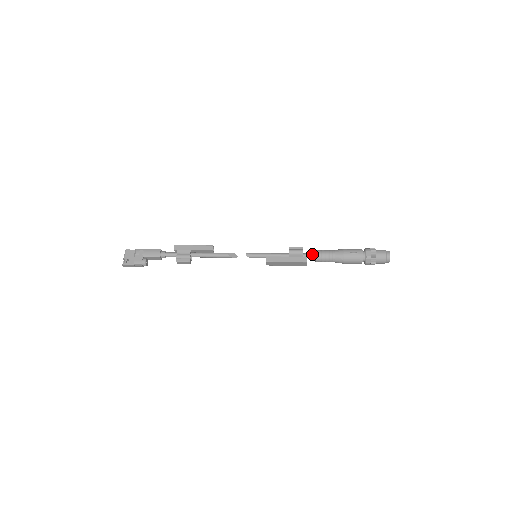
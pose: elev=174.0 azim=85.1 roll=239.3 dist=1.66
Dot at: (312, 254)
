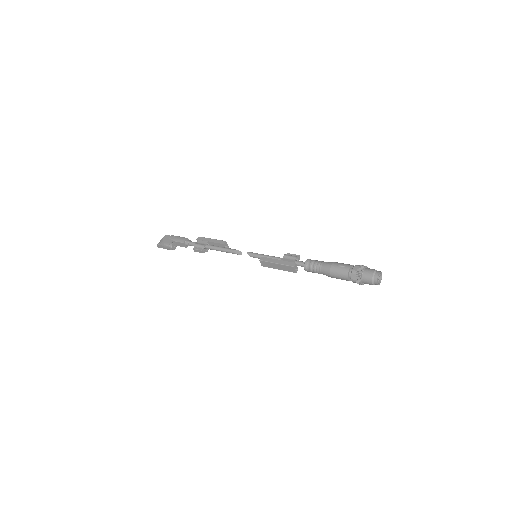
Dot at: (304, 262)
